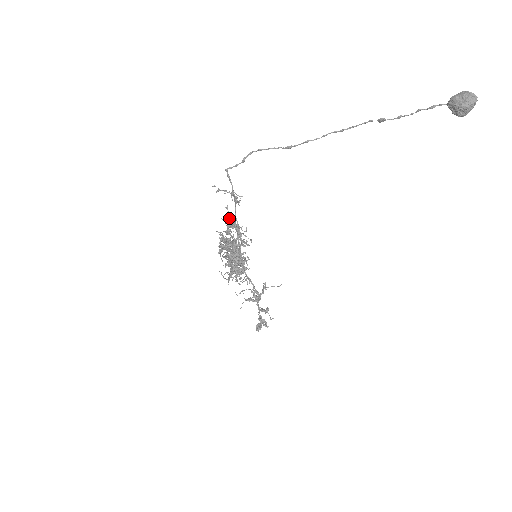
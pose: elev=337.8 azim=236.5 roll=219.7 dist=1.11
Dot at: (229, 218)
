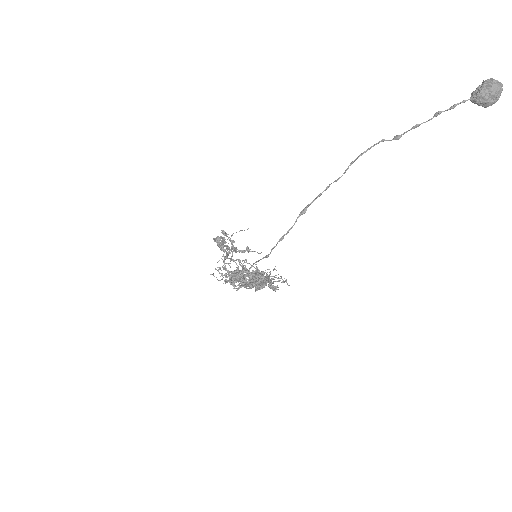
Dot at: (260, 284)
